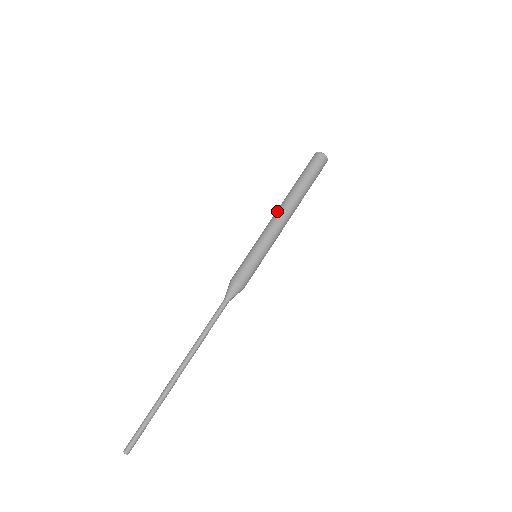
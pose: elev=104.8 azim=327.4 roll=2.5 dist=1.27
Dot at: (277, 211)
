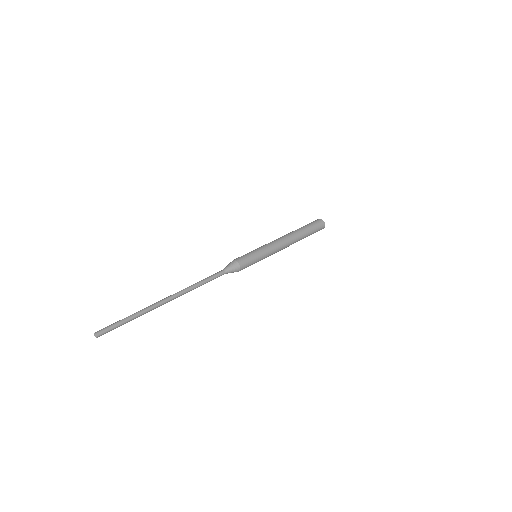
Dot at: (283, 237)
